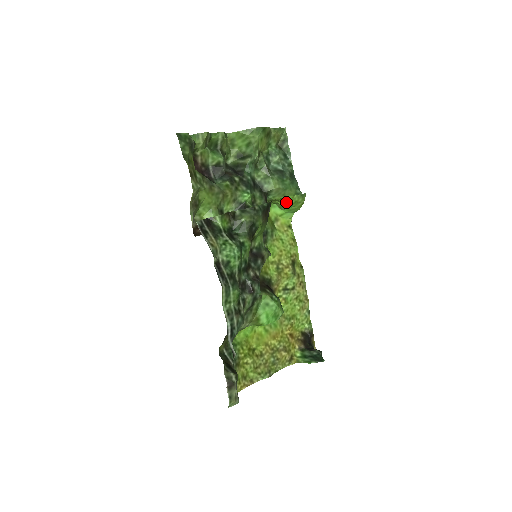
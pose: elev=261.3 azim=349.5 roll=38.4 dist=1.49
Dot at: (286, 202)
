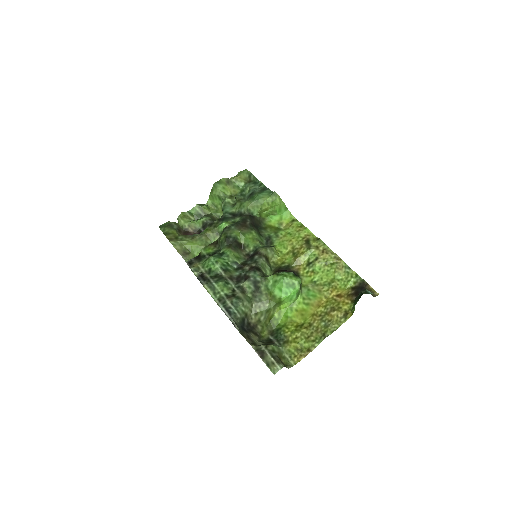
Dot at: (267, 208)
